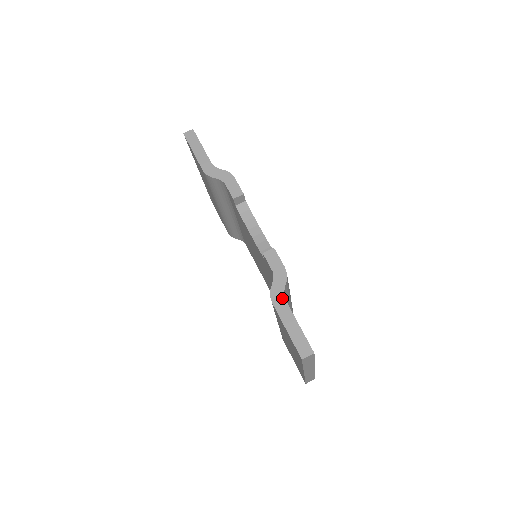
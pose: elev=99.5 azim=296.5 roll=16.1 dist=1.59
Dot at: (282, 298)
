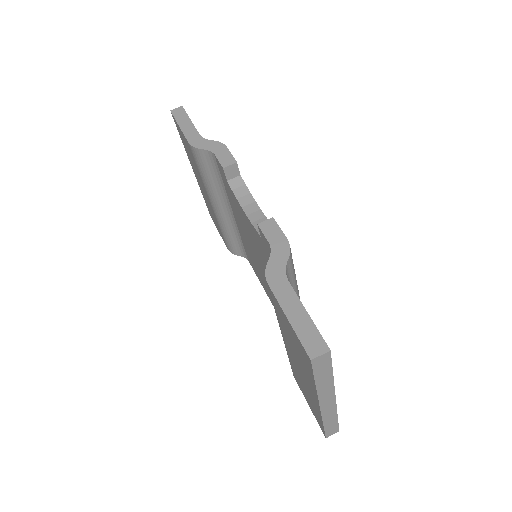
Dot at: (282, 277)
